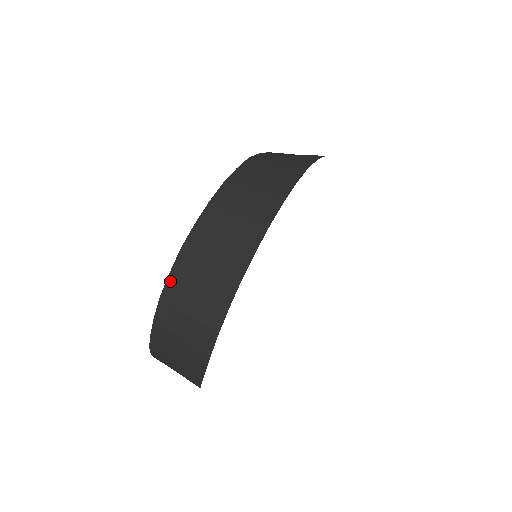
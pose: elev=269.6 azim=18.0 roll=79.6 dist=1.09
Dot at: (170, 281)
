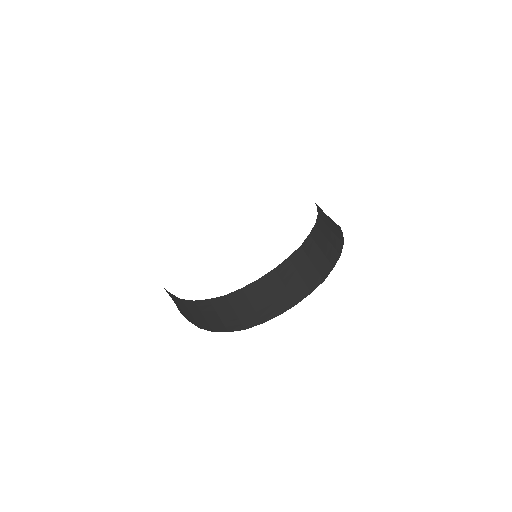
Dot at: (206, 301)
